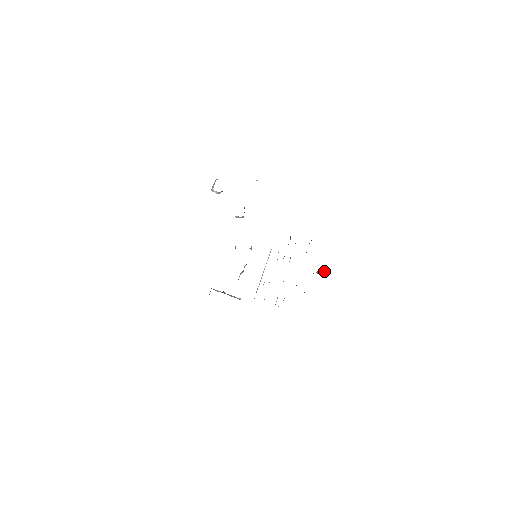
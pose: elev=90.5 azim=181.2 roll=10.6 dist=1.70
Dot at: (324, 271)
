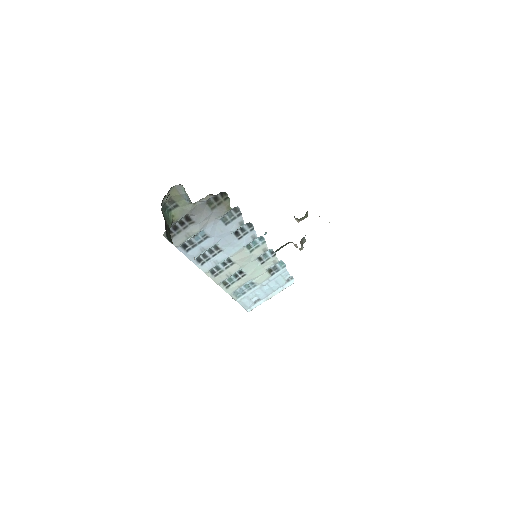
Dot at: (187, 195)
